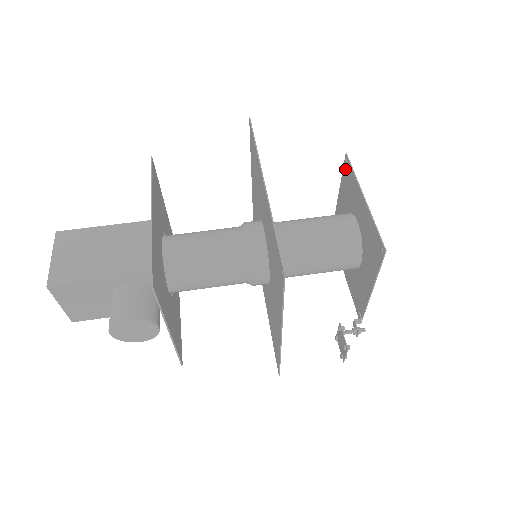
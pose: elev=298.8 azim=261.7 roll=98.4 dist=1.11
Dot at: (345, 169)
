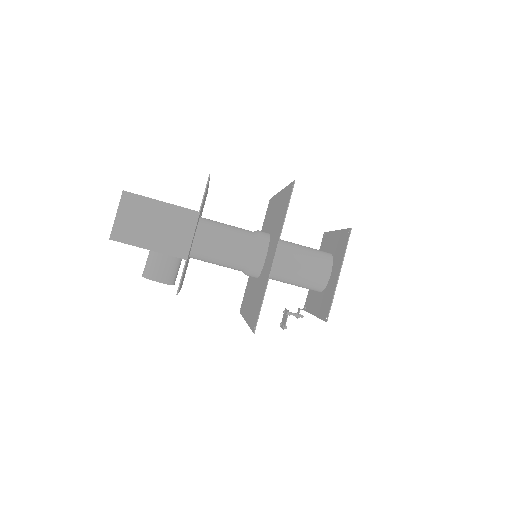
Dot at: (346, 233)
